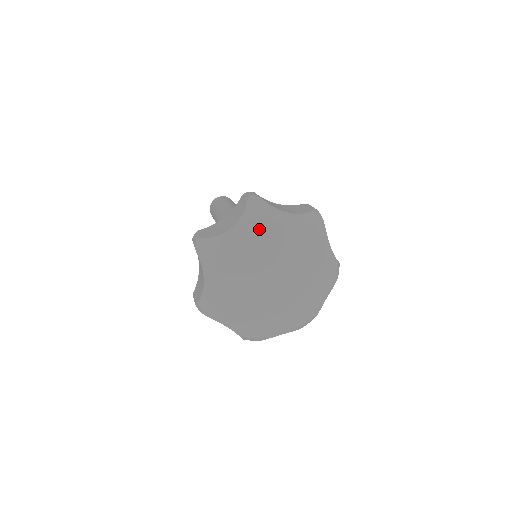
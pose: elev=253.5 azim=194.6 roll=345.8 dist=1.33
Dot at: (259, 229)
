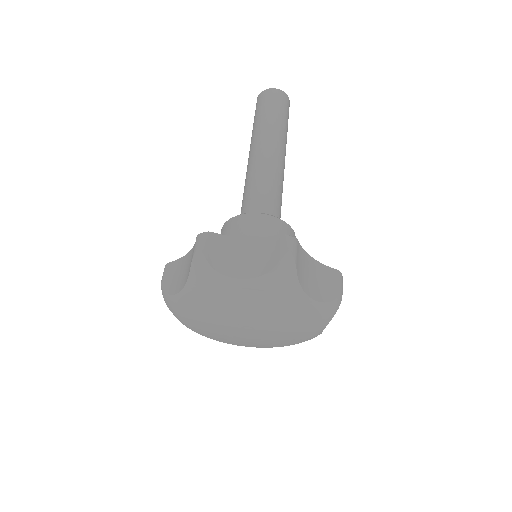
Dot at: (269, 296)
